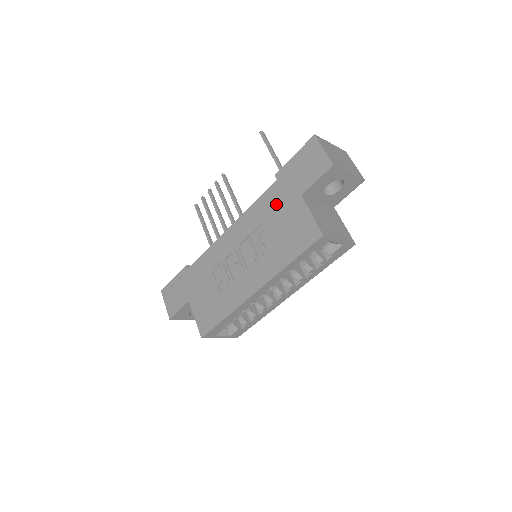
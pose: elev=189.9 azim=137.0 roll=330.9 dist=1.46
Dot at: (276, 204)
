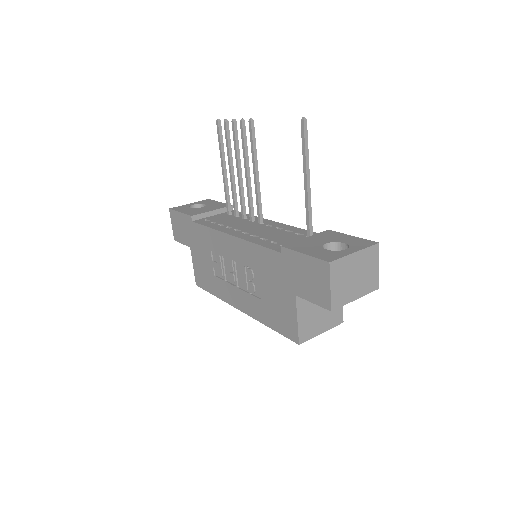
Dot at: (273, 273)
